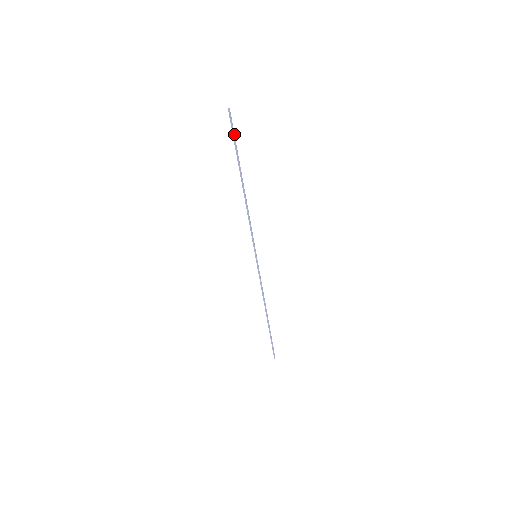
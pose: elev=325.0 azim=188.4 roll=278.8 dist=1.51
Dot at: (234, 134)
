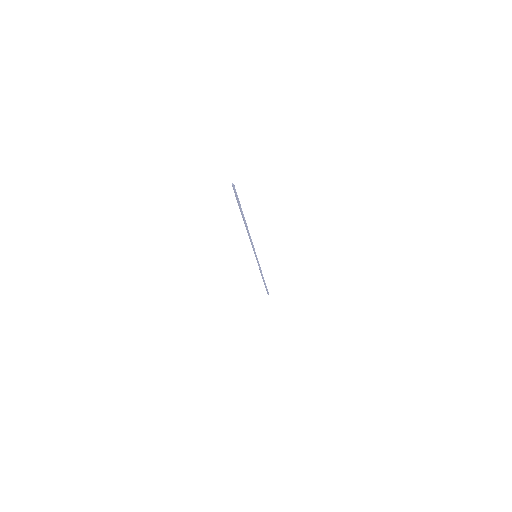
Dot at: (237, 198)
